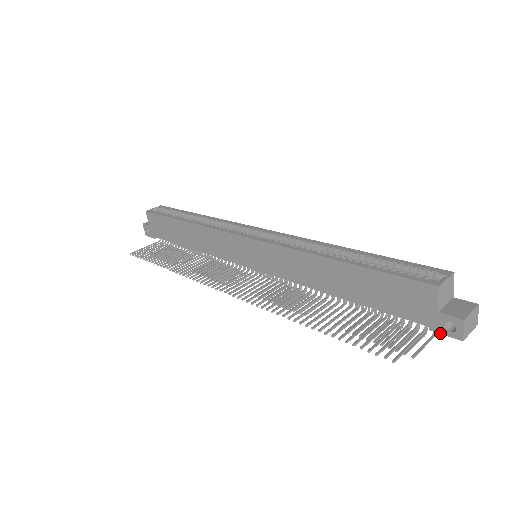
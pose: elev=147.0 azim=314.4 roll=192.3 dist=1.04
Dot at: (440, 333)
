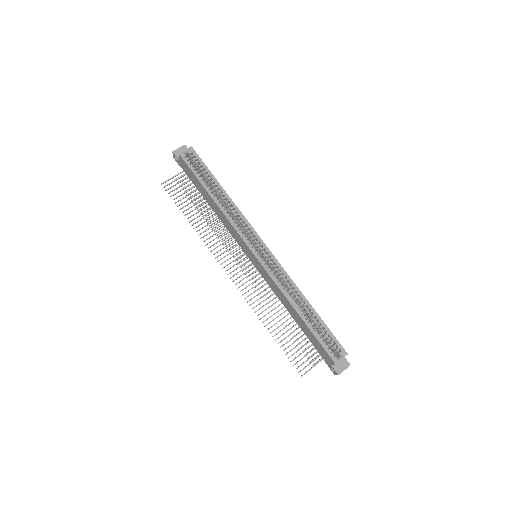
Dot at: occluded
